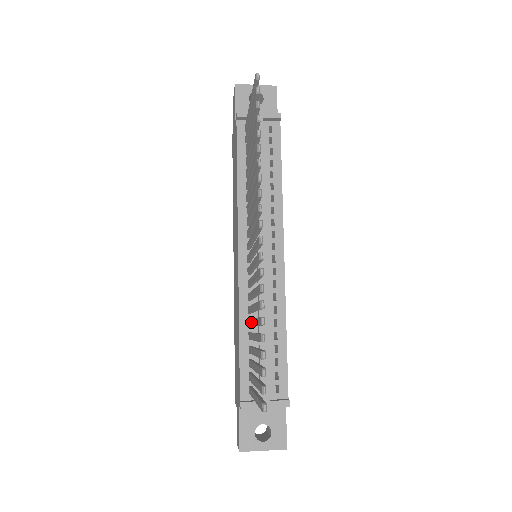
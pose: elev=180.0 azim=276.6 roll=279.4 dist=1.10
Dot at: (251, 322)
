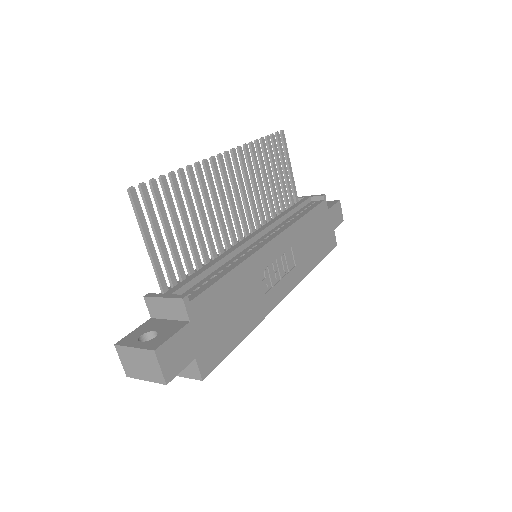
Dot at: (199, 238)
